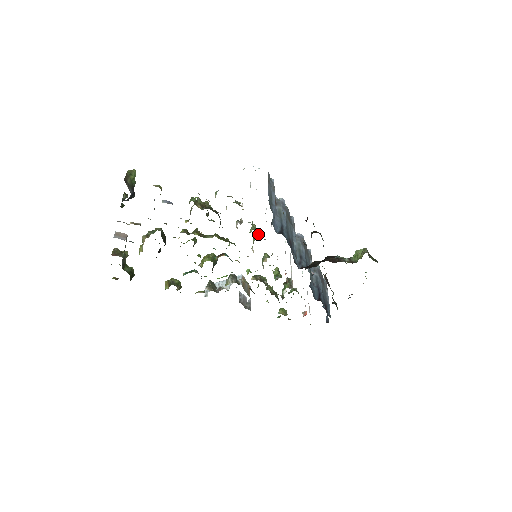
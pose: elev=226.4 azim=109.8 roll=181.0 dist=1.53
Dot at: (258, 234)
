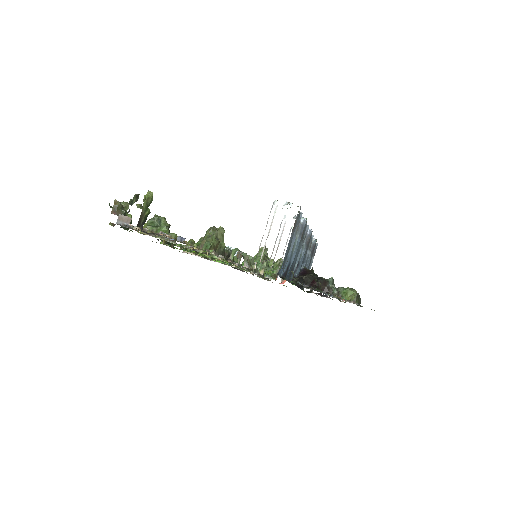
Dot at: (265, 252)
